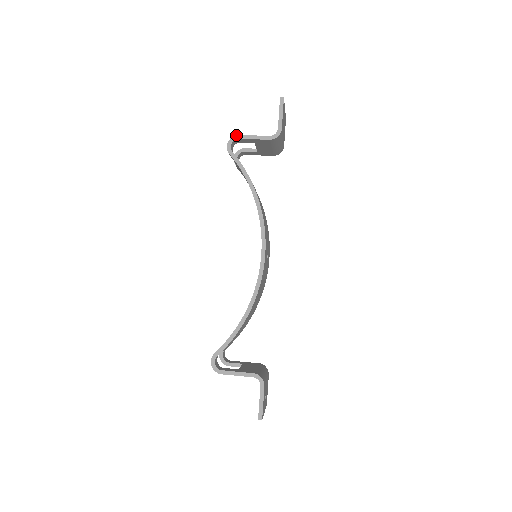
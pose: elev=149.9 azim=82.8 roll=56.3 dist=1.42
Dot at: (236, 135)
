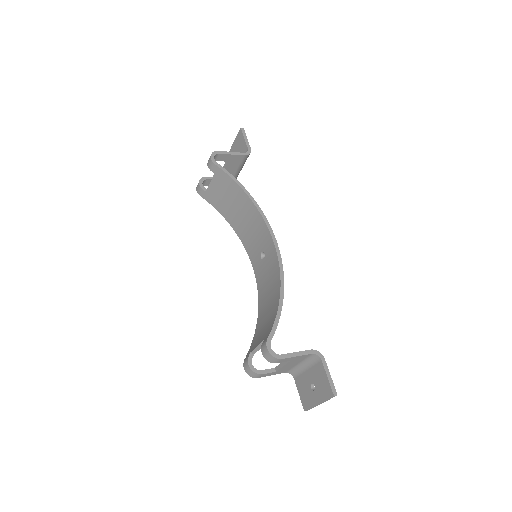
Dot at: (216, 151)
